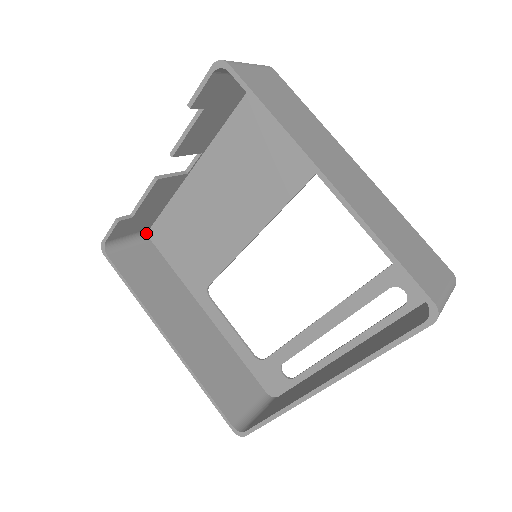
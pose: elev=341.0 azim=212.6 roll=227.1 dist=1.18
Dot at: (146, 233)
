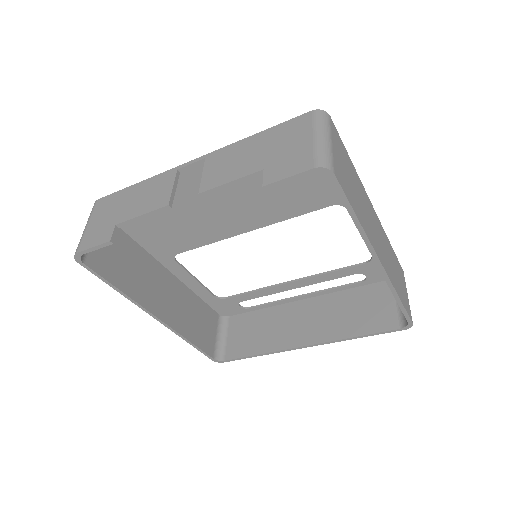
Dot at: occluded
